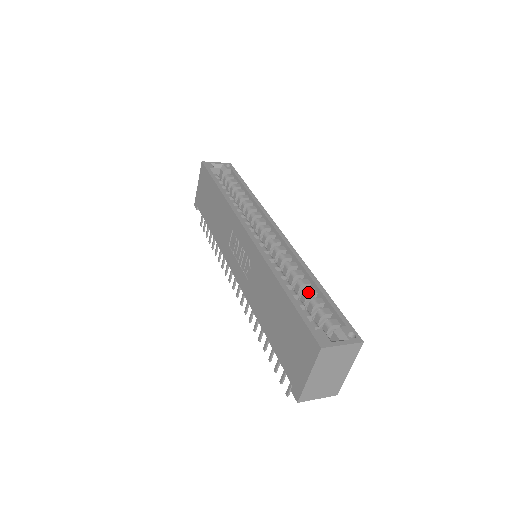
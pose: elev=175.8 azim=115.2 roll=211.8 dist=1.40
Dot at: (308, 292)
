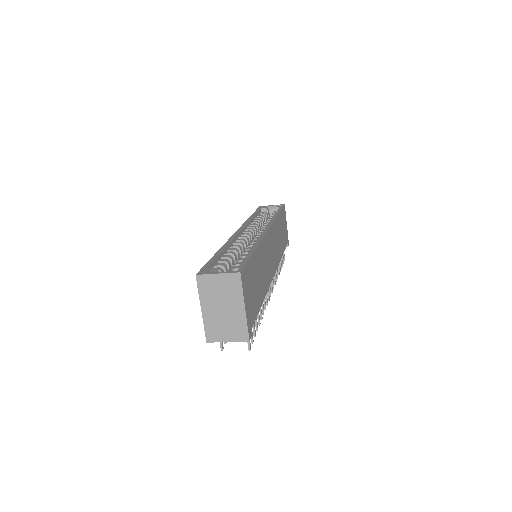
Dot at: (242, 256)
